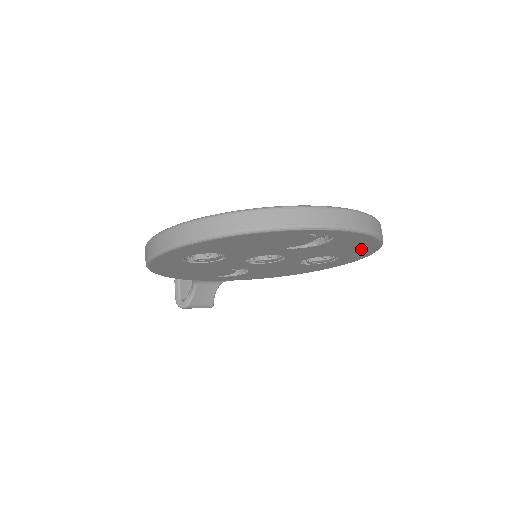
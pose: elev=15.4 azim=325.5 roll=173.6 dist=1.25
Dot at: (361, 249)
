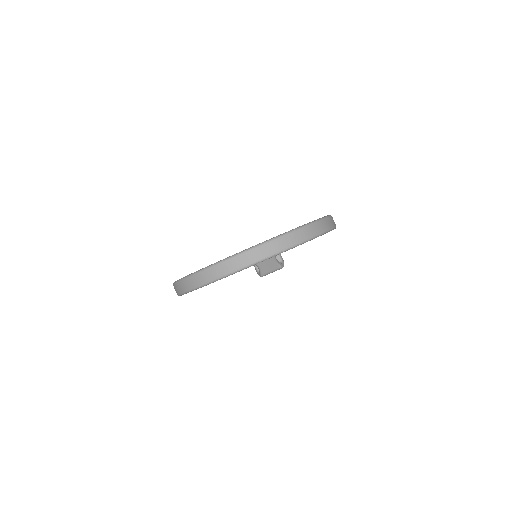
Dot at: occluded
